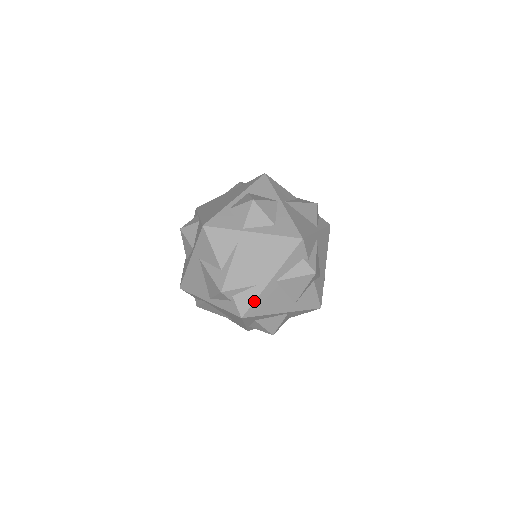
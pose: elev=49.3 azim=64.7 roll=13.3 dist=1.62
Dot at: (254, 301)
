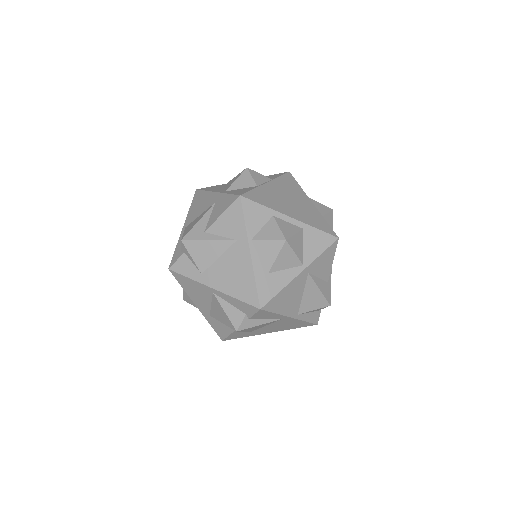
Dot at: (187, 276)
